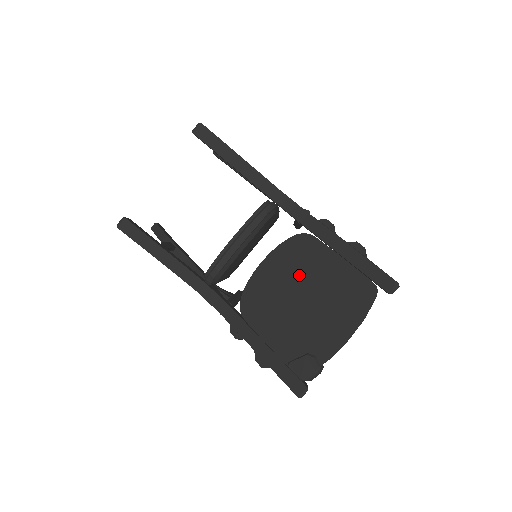
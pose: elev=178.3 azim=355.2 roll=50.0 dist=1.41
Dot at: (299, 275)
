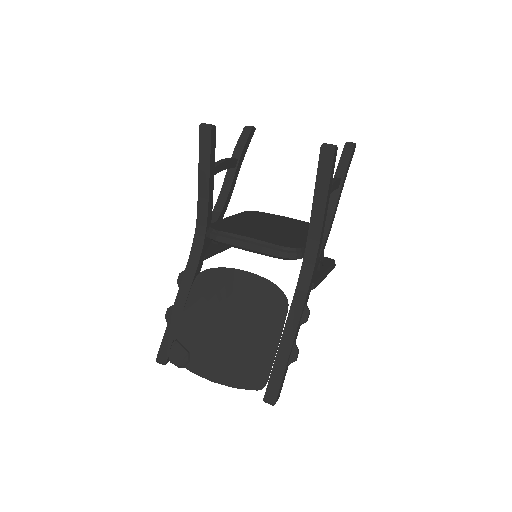
Dot at: (248, 313)
